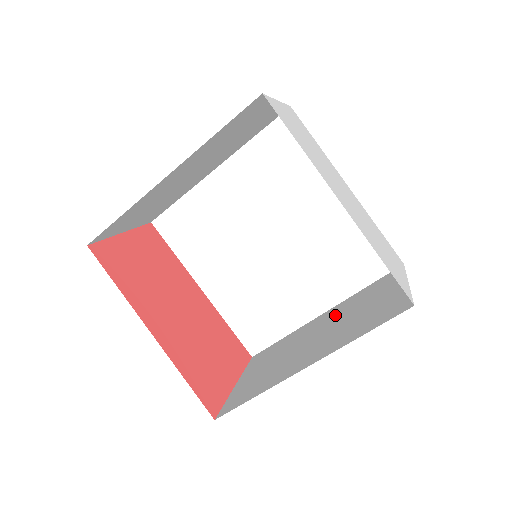
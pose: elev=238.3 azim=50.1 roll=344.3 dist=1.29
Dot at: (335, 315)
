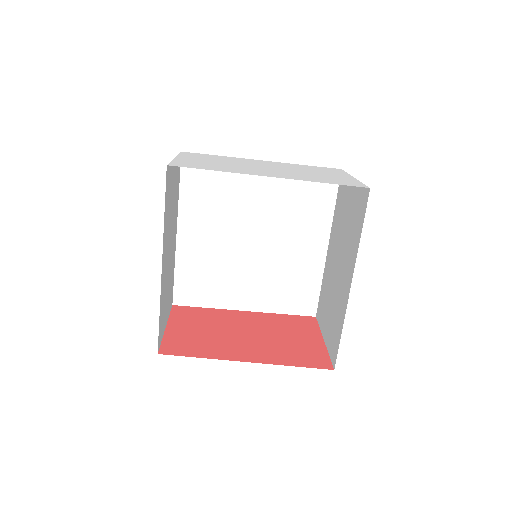
Dot at: (335, 240)
